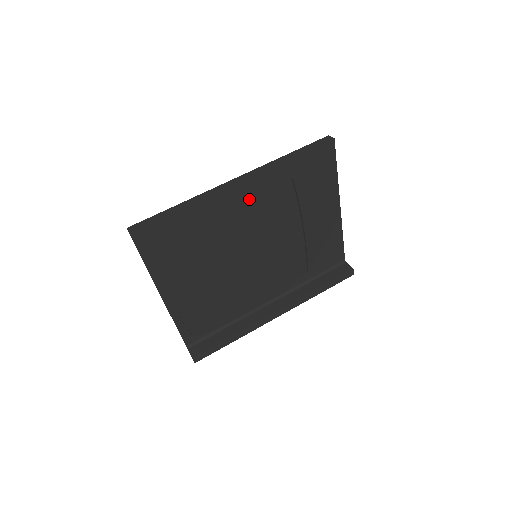
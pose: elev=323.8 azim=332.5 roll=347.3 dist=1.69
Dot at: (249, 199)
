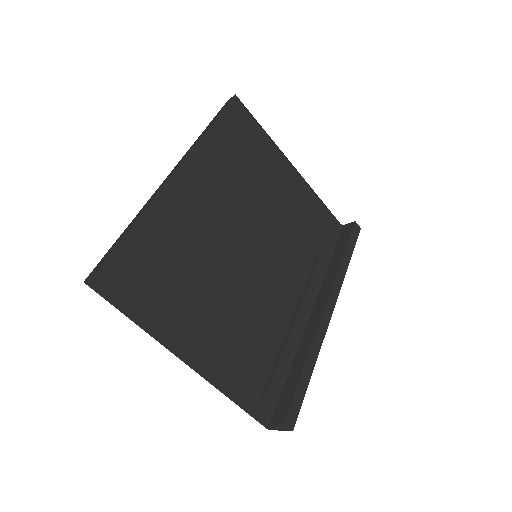
Dot at: (201, 187)
